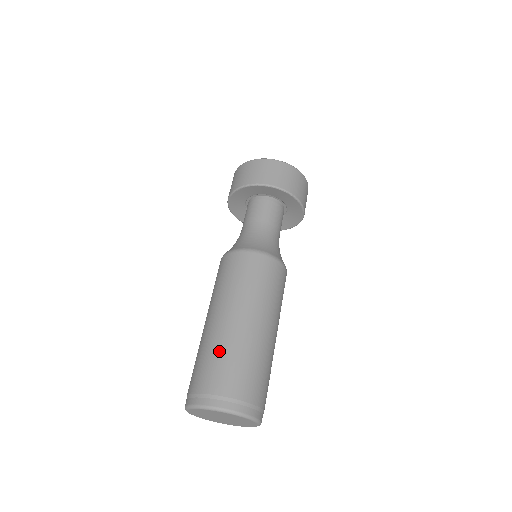
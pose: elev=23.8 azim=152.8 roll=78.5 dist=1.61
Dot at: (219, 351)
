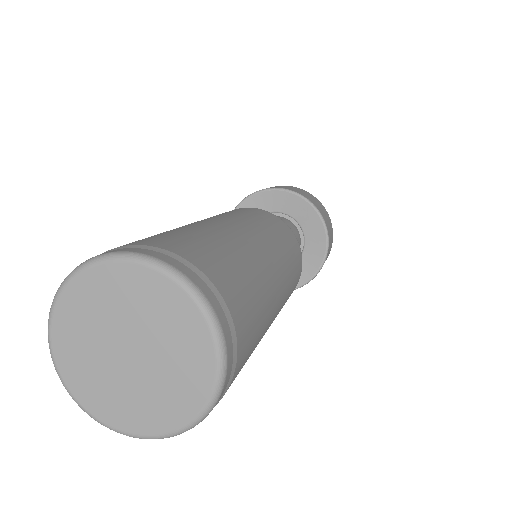
Dot at: occluded
